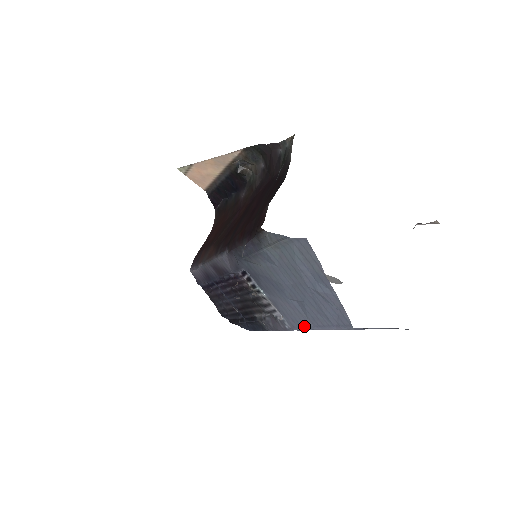
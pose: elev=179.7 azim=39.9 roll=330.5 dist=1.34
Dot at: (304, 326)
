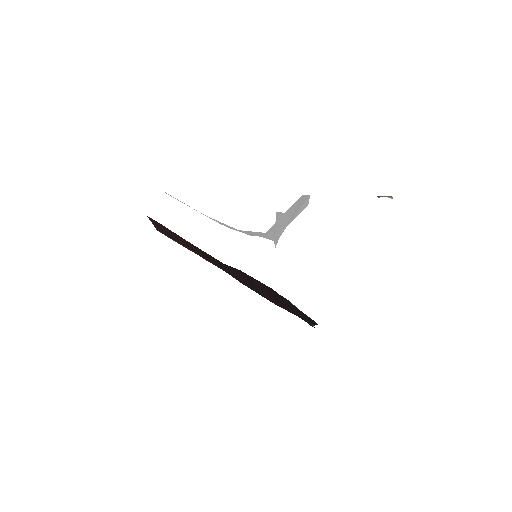
Dot at: occluded
